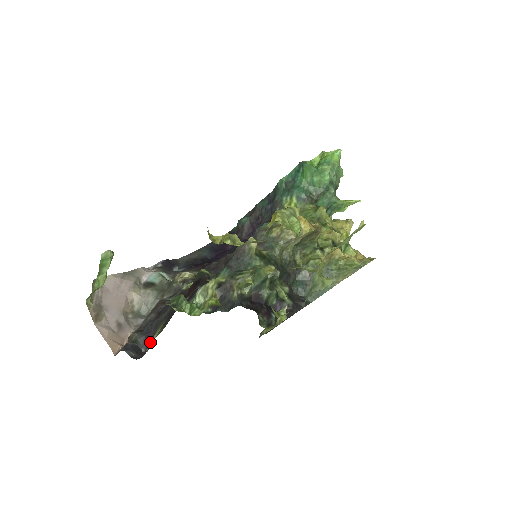
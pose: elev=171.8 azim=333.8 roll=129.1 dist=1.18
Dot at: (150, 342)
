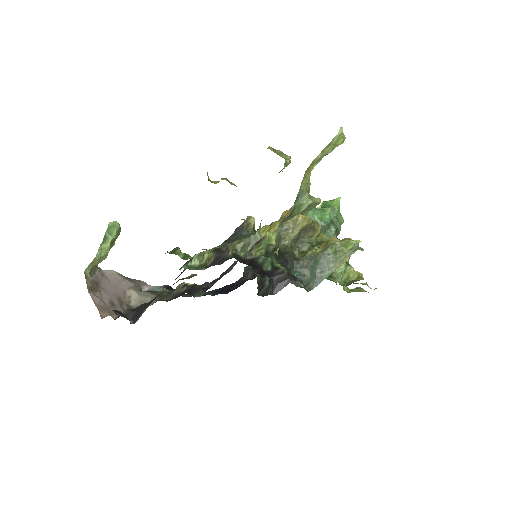
Dot at: (140, 315)
